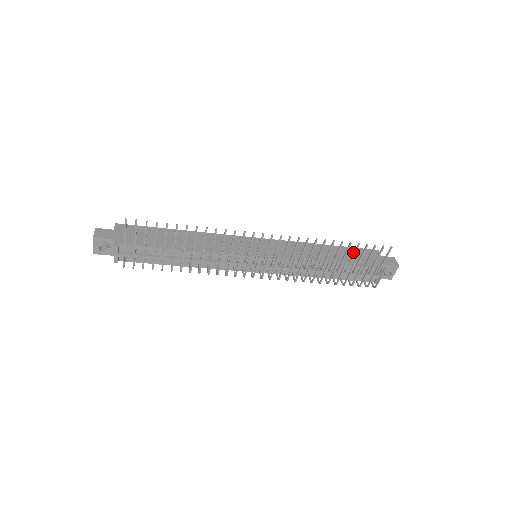
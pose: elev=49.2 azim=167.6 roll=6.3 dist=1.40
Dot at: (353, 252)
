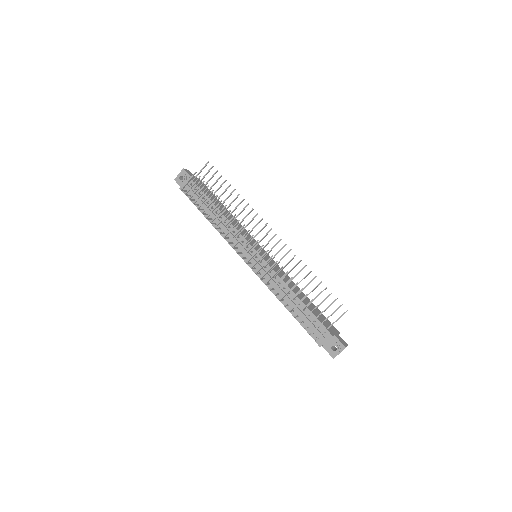
Dot at: (321, 314)
